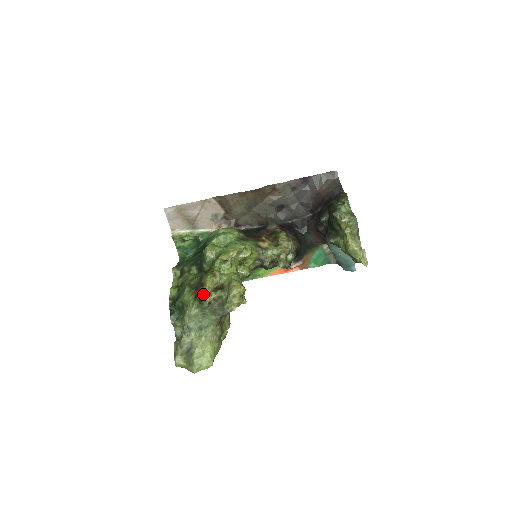
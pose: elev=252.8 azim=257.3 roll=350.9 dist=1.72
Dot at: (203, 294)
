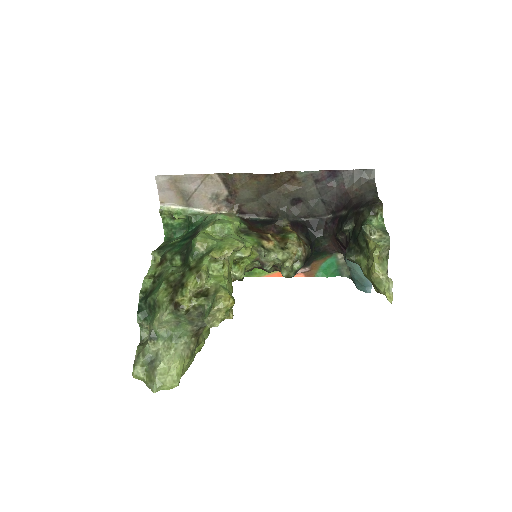
Dot at: (181, 298)
